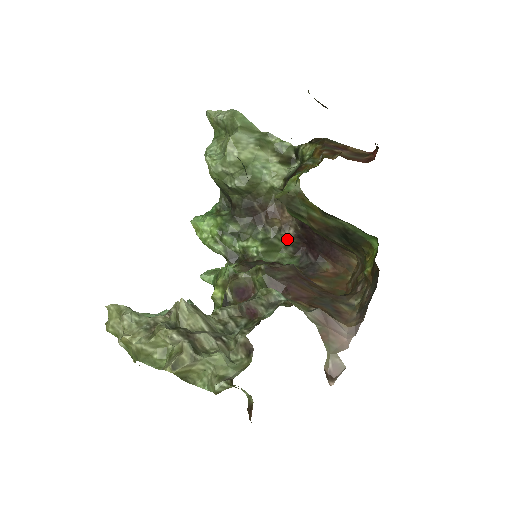
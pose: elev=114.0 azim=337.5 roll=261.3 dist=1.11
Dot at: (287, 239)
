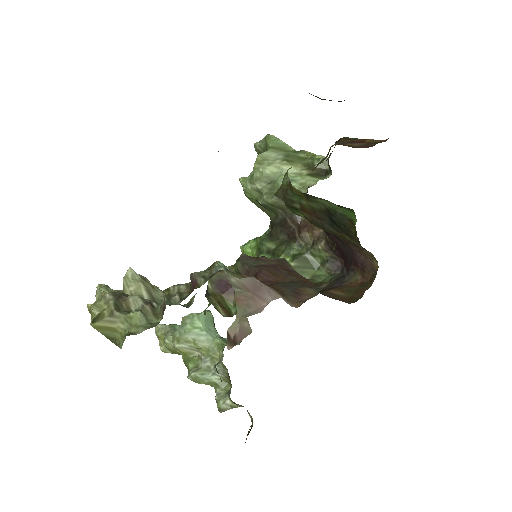
Dot at: (321, 254)
